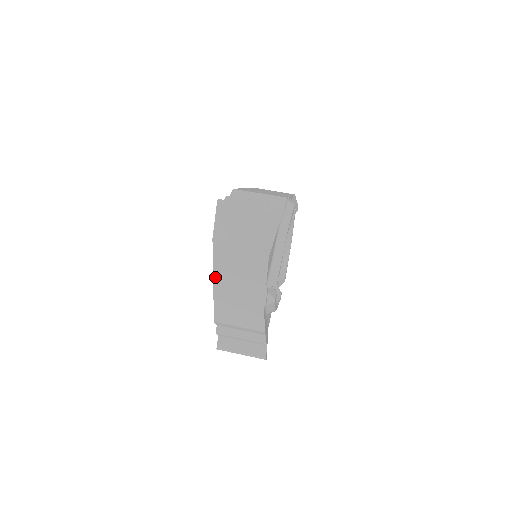
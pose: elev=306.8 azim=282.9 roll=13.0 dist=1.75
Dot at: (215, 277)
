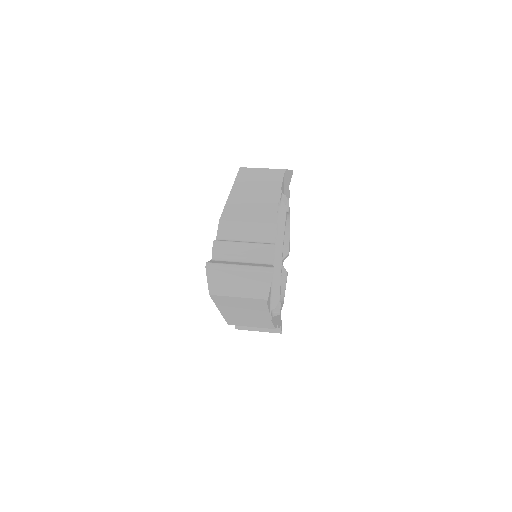
Dot at: (220, 309)
